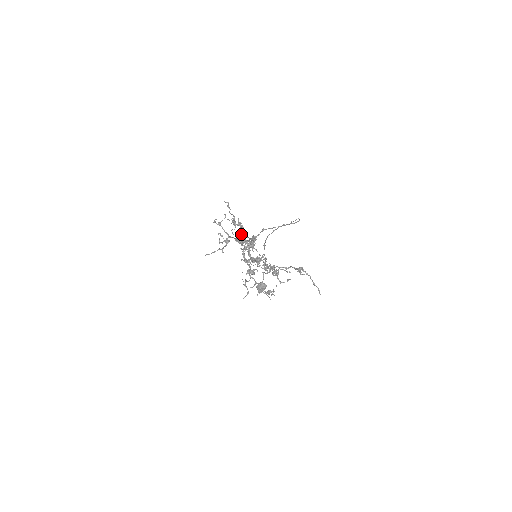
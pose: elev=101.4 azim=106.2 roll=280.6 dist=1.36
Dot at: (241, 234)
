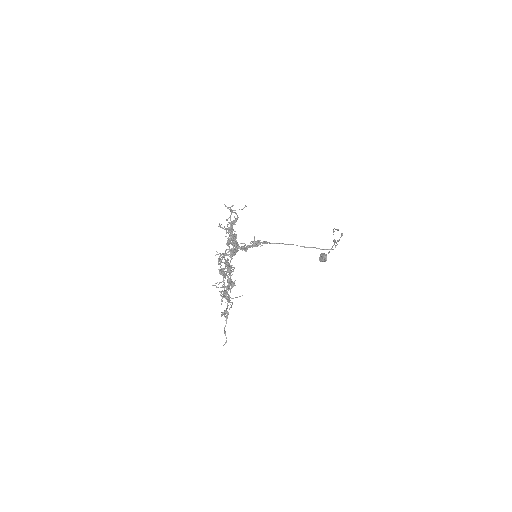
Dot at: (233, 237)
